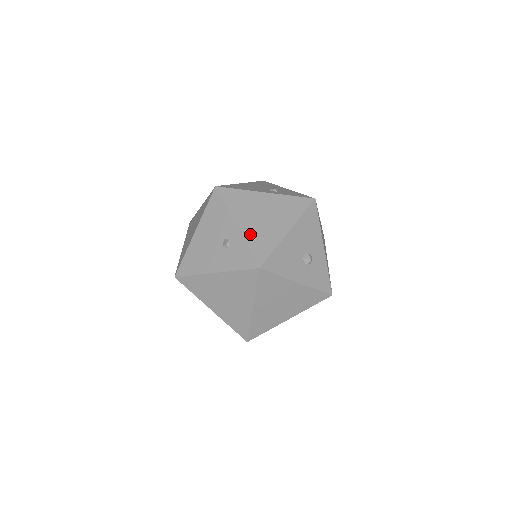
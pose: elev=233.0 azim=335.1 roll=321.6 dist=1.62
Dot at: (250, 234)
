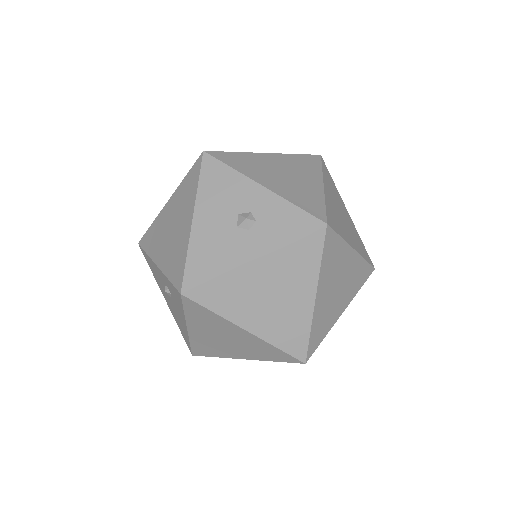
Dot at: (167, 262)
